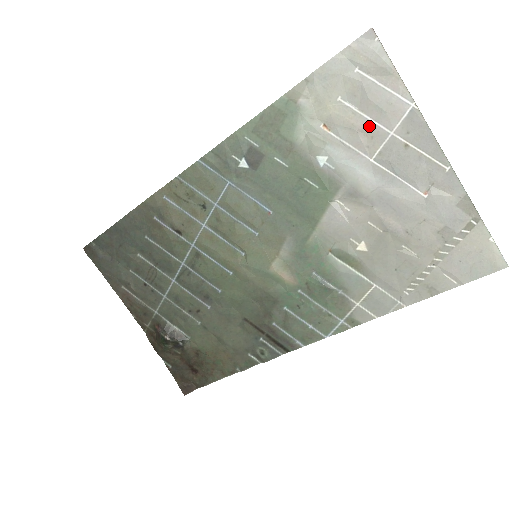
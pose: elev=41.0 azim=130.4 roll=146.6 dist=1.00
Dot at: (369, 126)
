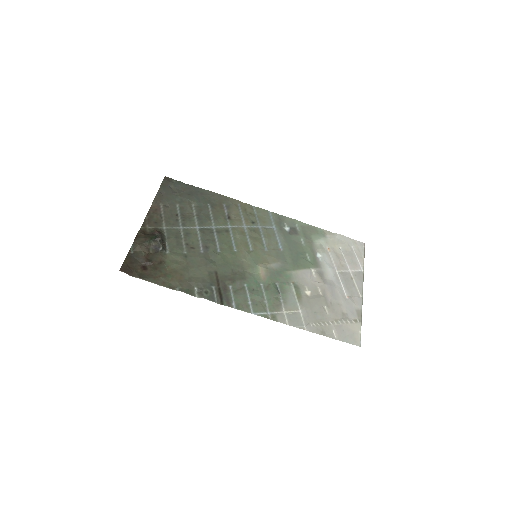
Dot at: (344, 262)
